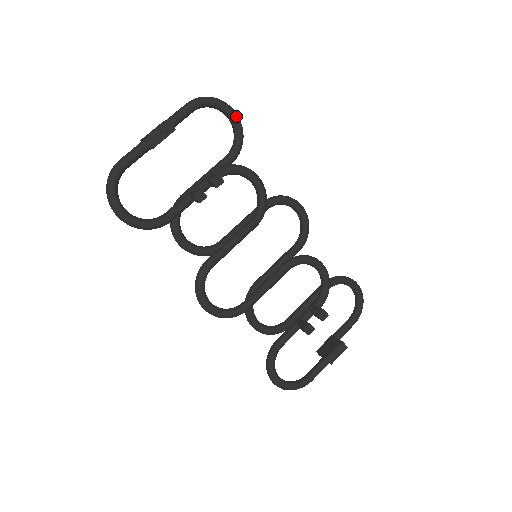
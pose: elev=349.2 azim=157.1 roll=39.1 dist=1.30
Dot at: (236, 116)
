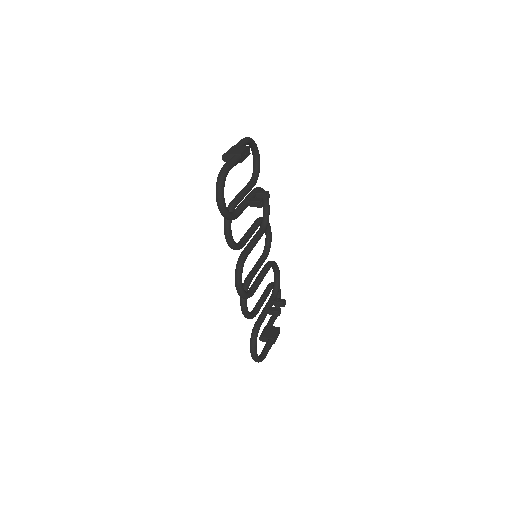
Dot at: occluded
